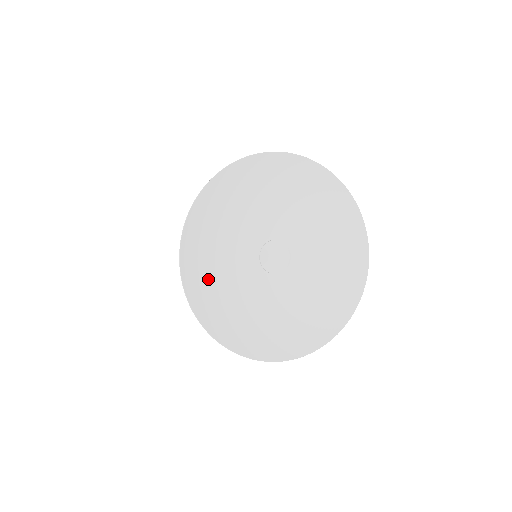
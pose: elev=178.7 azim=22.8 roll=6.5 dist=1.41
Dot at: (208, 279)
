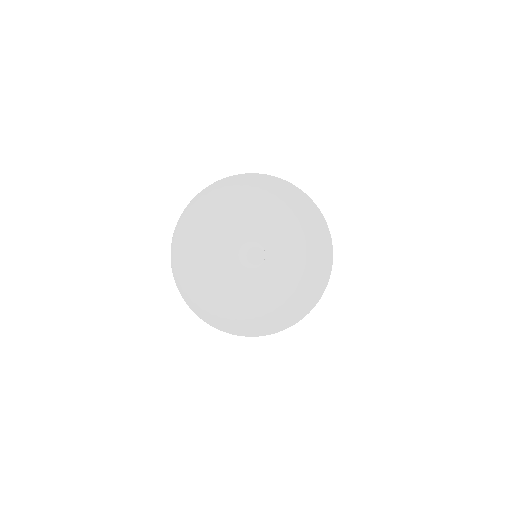
Dot at: (196, 238)
